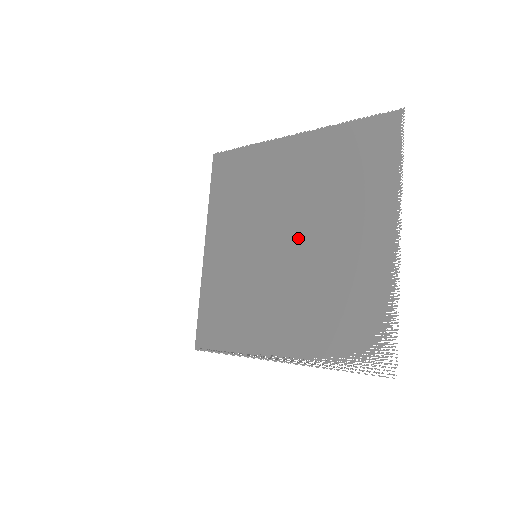
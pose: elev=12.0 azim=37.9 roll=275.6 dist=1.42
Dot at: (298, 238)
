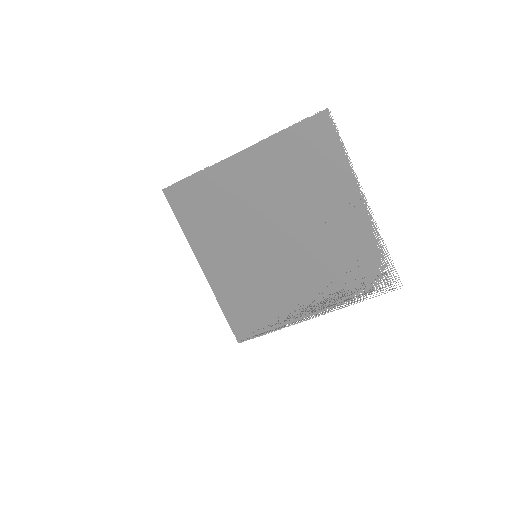
Dot at: (287, 230)
